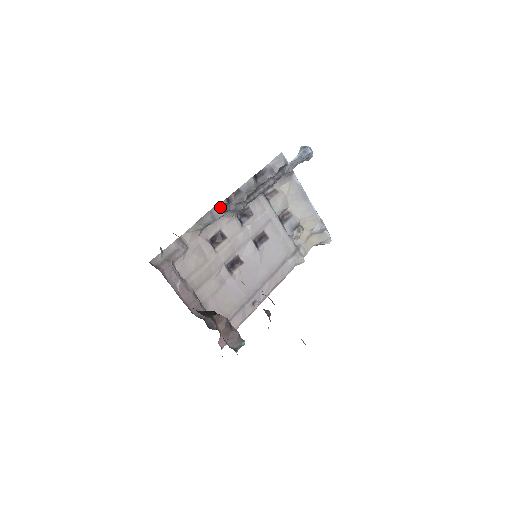
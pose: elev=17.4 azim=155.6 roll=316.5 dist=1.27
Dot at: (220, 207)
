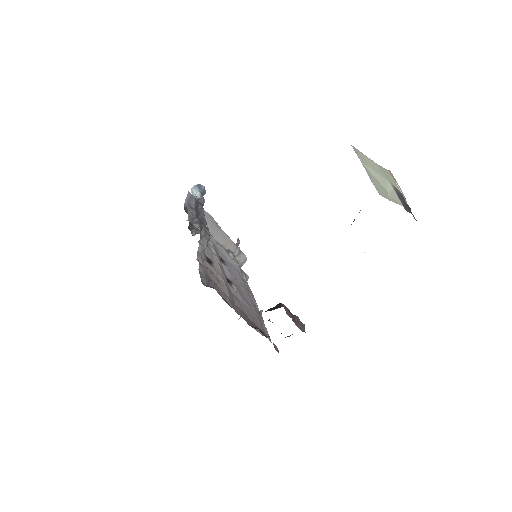
Dot at: (204, 227)
